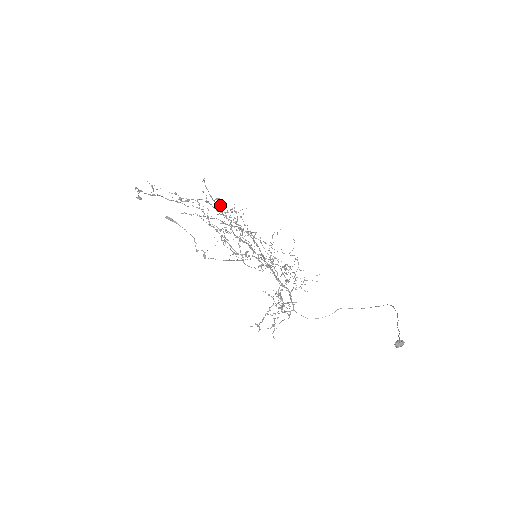
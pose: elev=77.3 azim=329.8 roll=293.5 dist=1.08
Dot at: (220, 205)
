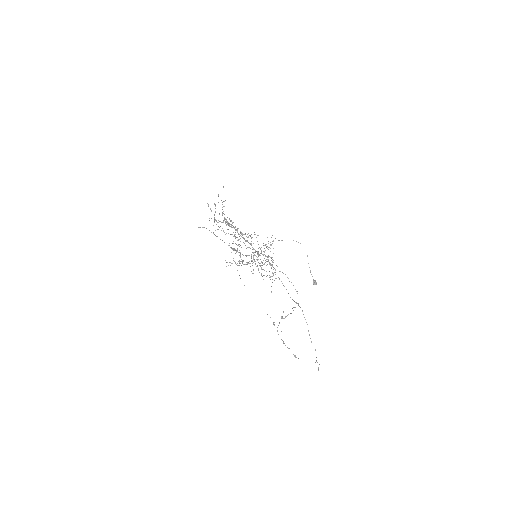
Dot at: (233, 226)
